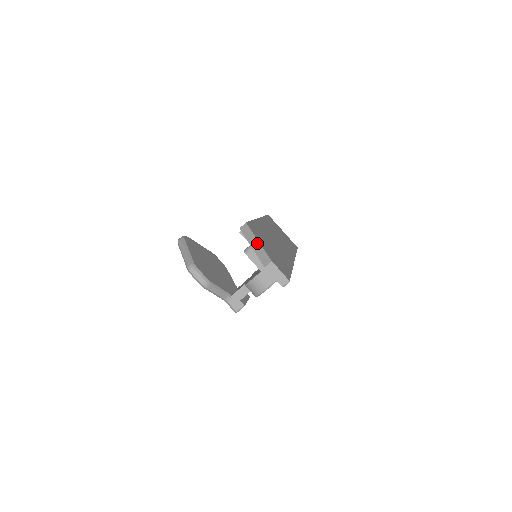
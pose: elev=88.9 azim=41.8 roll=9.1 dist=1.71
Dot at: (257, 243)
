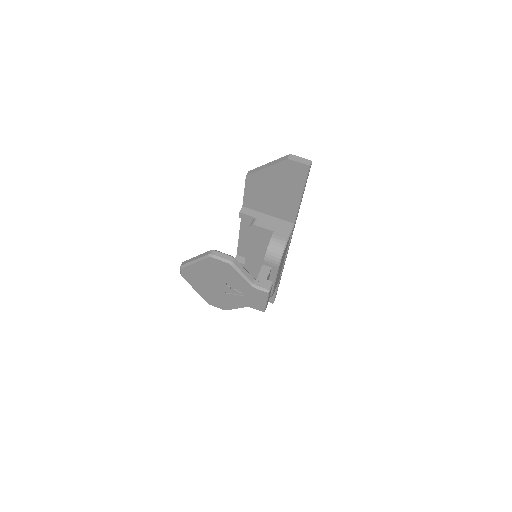
Dot at: (269, 163)
